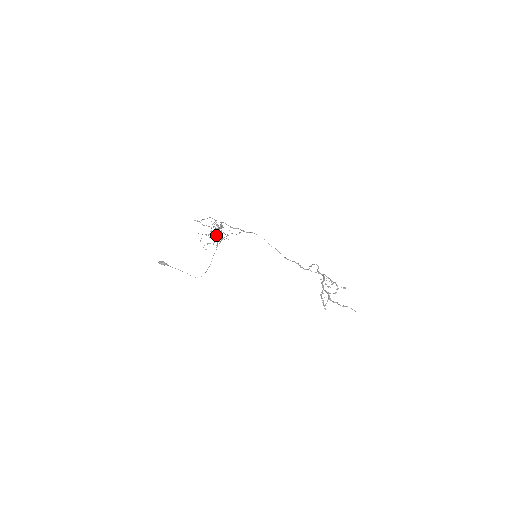
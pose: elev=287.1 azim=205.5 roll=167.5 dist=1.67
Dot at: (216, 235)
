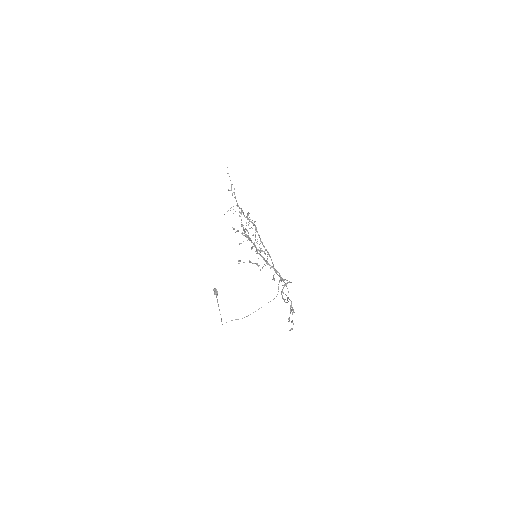
Dot at: occluded
